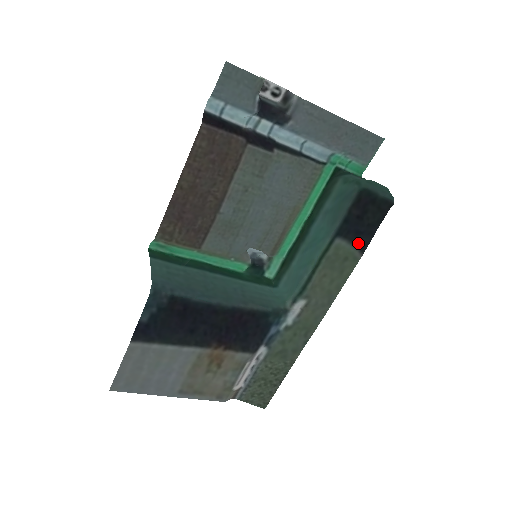
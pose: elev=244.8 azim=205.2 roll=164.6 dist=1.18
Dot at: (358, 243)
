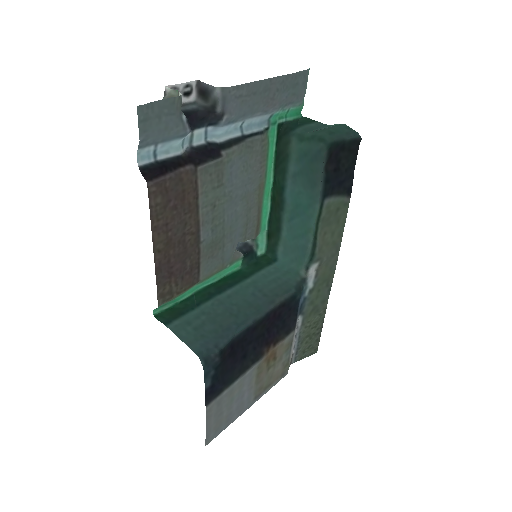
Dot at: (344, 191)
